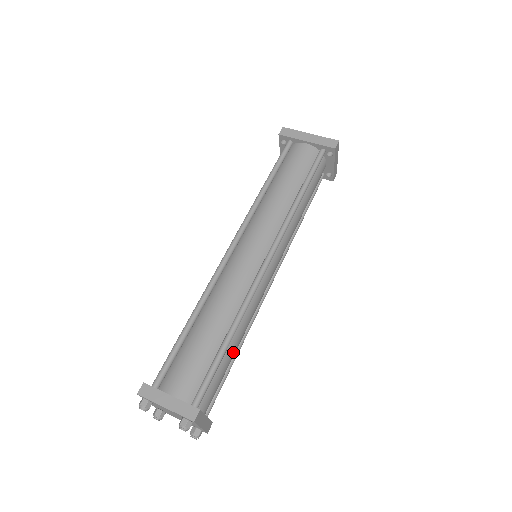
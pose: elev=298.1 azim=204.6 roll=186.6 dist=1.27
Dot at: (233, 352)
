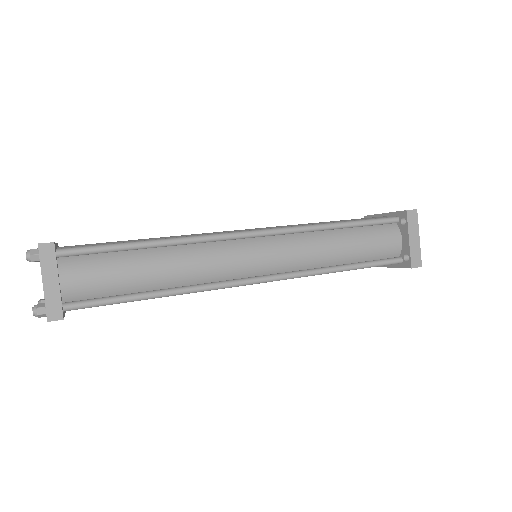
Dot at: (144, 268)
